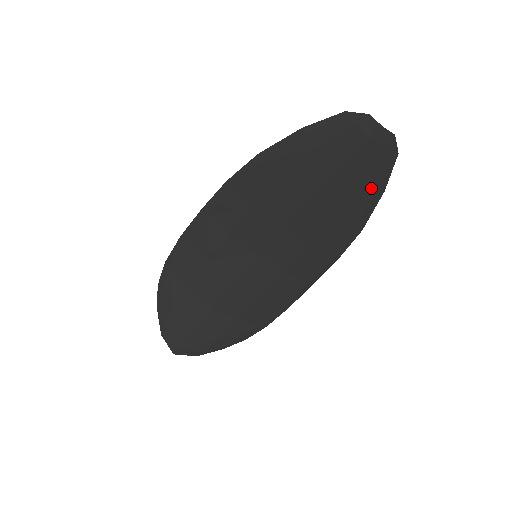
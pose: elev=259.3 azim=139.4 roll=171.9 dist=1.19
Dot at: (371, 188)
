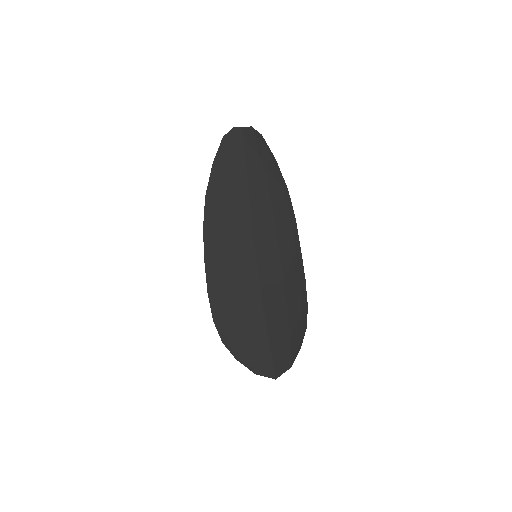
Dot at: (268, 161)
